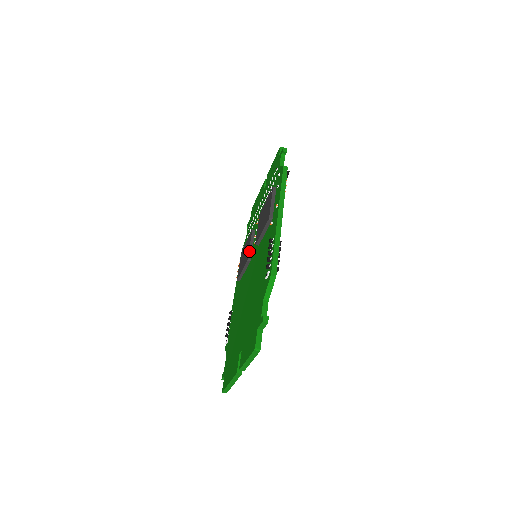
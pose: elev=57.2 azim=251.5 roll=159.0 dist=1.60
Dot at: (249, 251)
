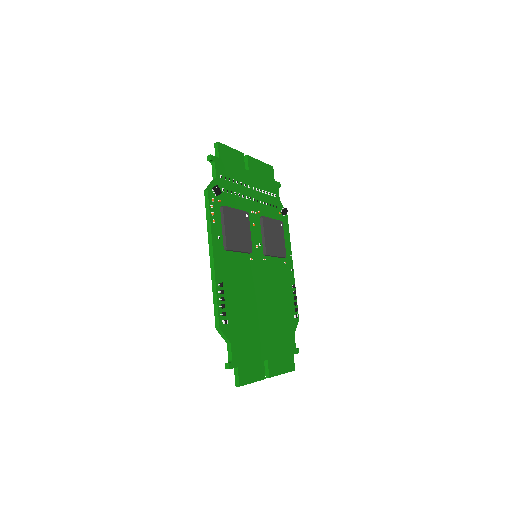
Dot at: occluded
